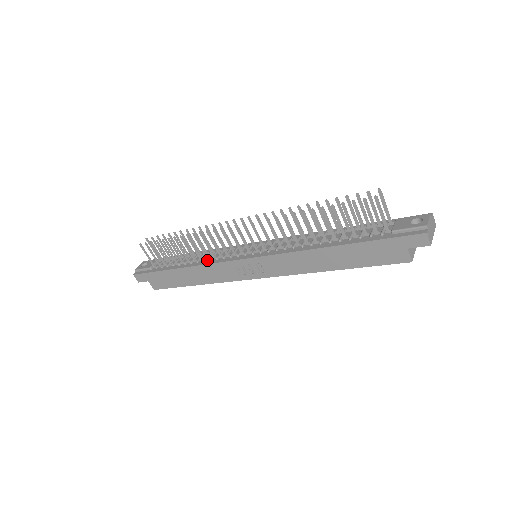
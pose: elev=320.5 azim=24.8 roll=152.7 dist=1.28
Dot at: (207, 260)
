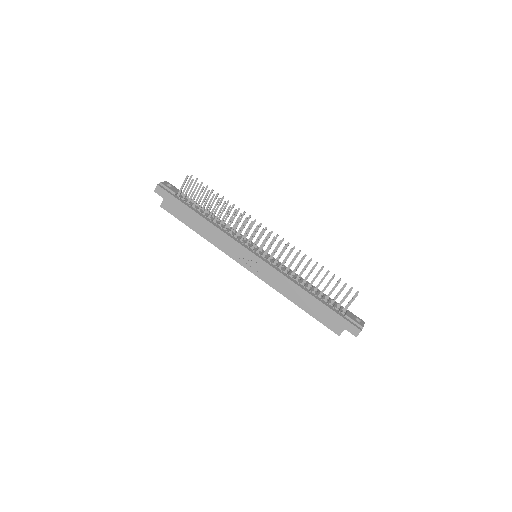
Dot at: (224, 229)
